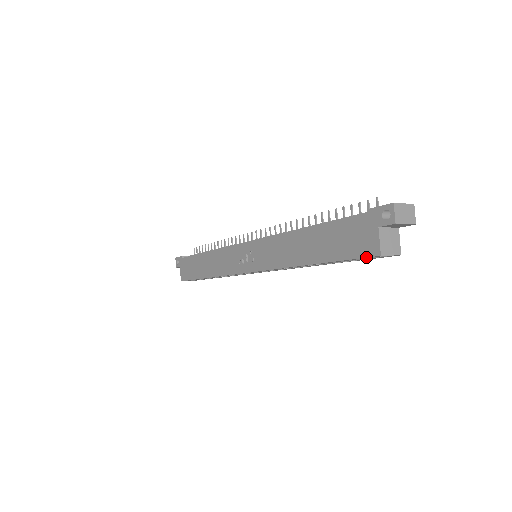
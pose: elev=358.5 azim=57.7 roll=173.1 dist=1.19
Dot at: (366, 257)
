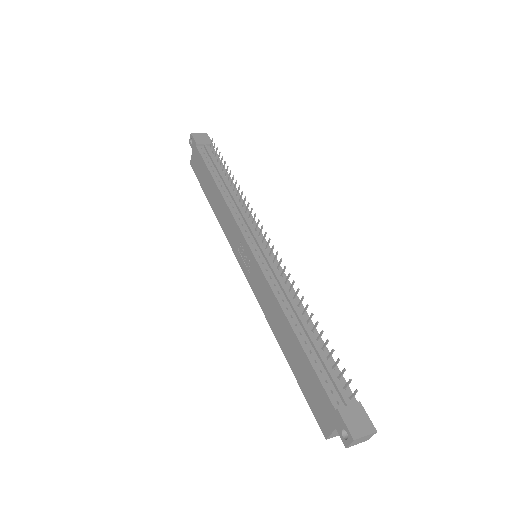
Dot at: (318, 423)
